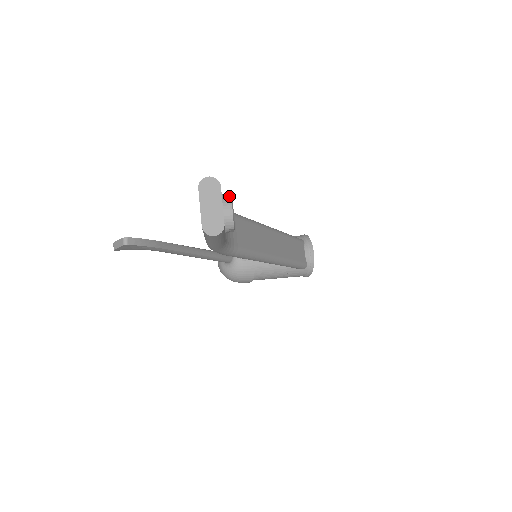
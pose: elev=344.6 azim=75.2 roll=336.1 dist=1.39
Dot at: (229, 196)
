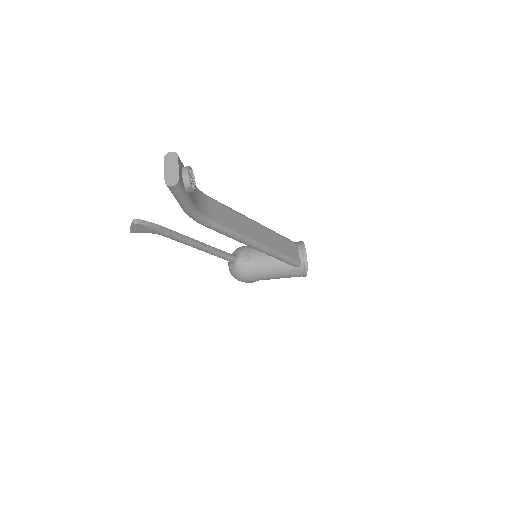
Dot at: (188, 166)
